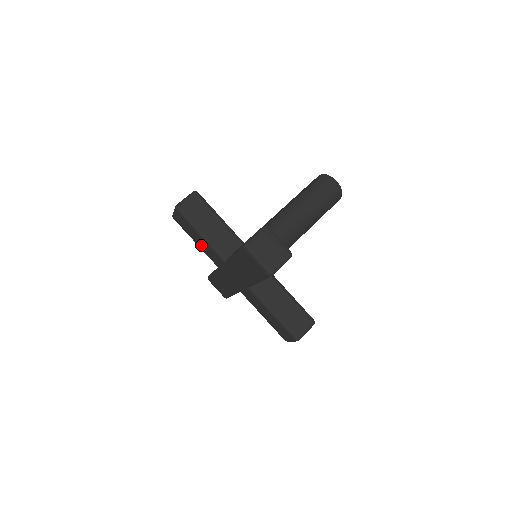
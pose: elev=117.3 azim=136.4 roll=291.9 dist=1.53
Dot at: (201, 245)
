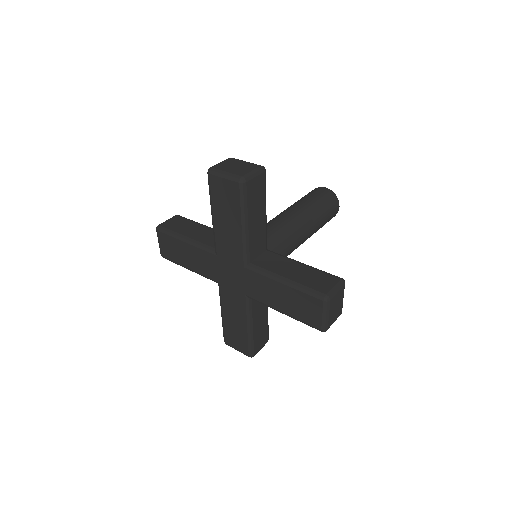
Dot at: (191, 261)
